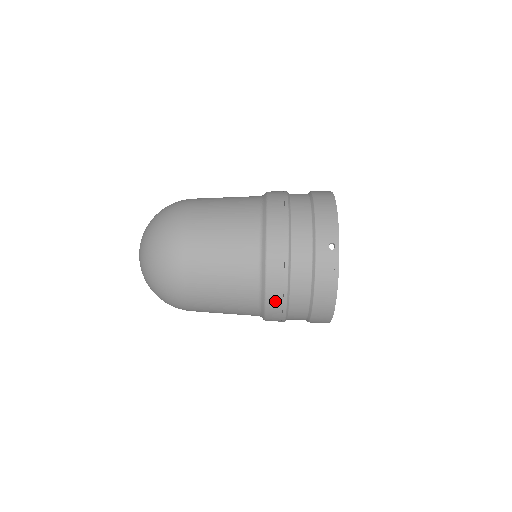
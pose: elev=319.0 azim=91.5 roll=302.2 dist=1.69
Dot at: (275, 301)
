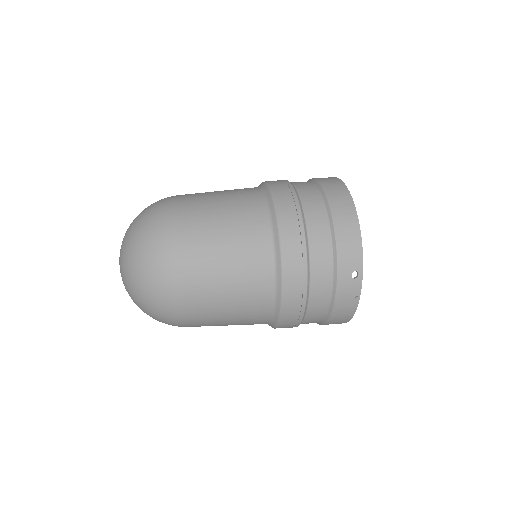
Dot at: (288, 324)
